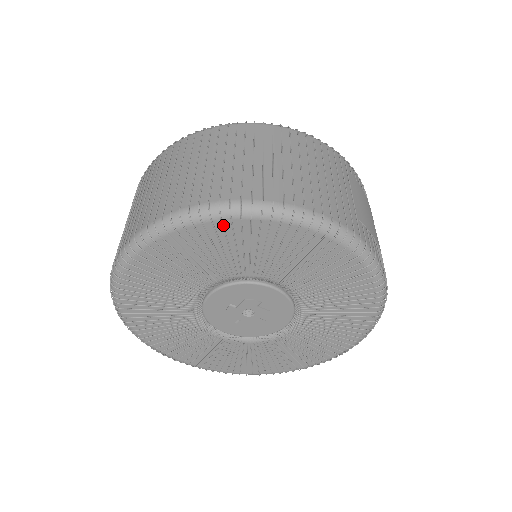
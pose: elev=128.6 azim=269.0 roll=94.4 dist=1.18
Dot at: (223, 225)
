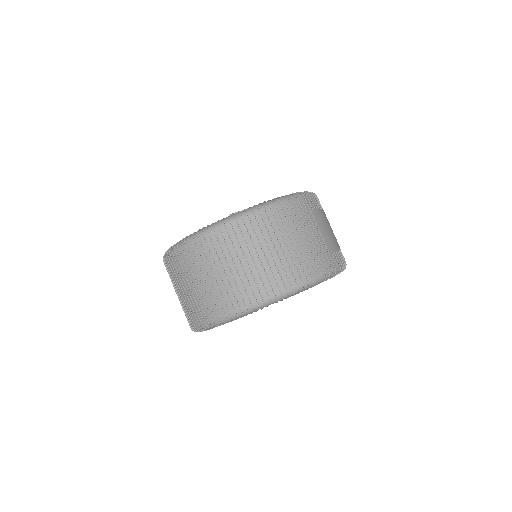
Dot at: occluded
